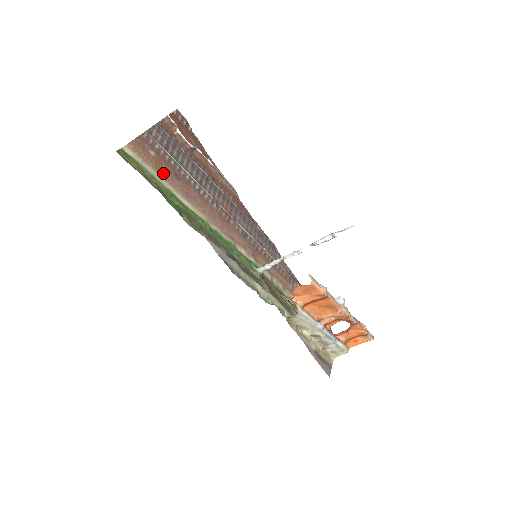
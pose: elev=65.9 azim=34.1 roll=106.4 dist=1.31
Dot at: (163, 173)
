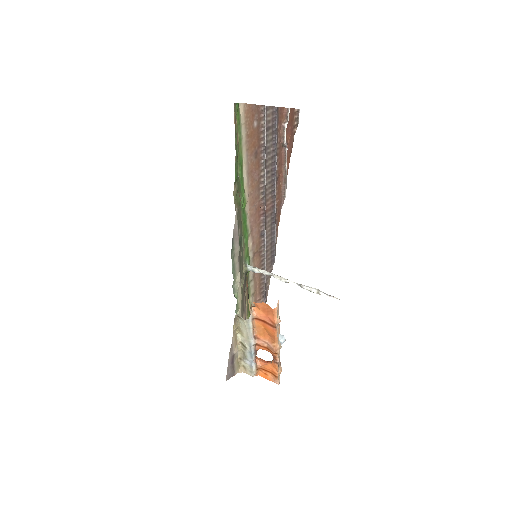
Dot at: (249, 144)
